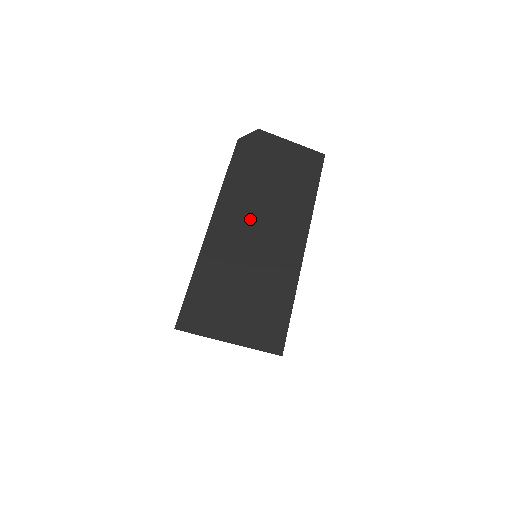
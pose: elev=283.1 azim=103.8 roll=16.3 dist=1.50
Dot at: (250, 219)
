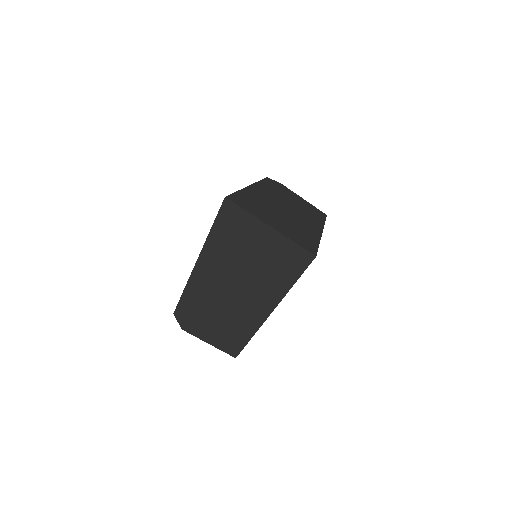
Dot at: (280, 201)
